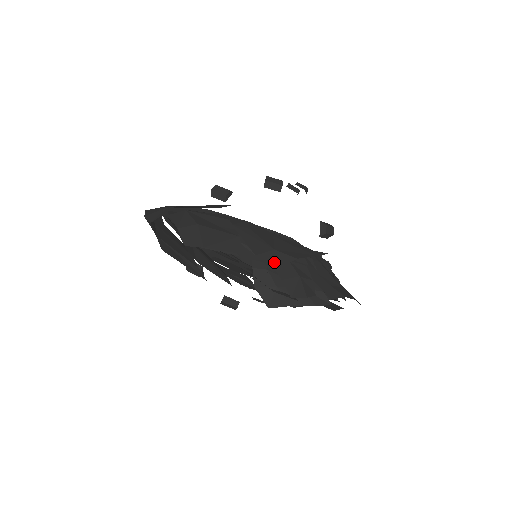
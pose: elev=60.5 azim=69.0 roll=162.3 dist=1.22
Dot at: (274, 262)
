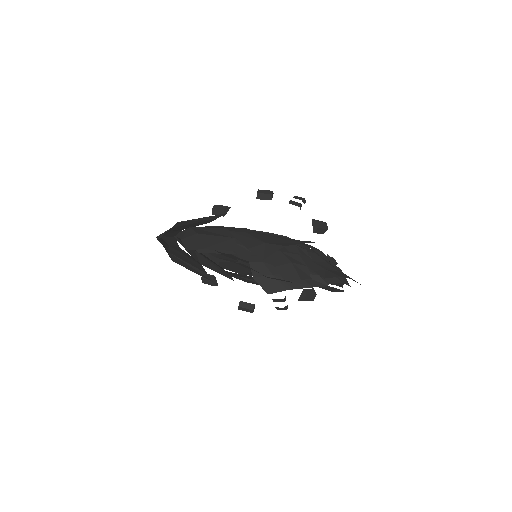
Dot at: (265, 252)
